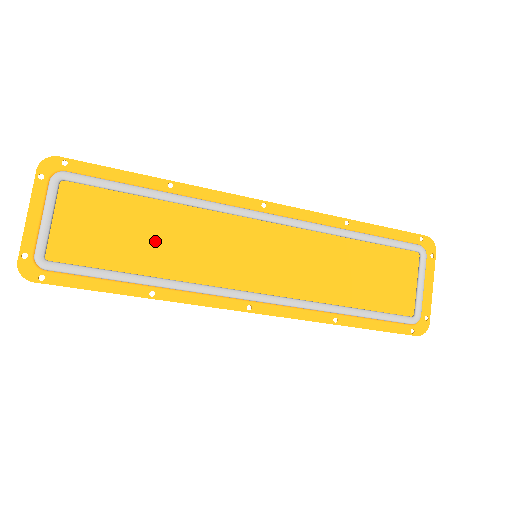
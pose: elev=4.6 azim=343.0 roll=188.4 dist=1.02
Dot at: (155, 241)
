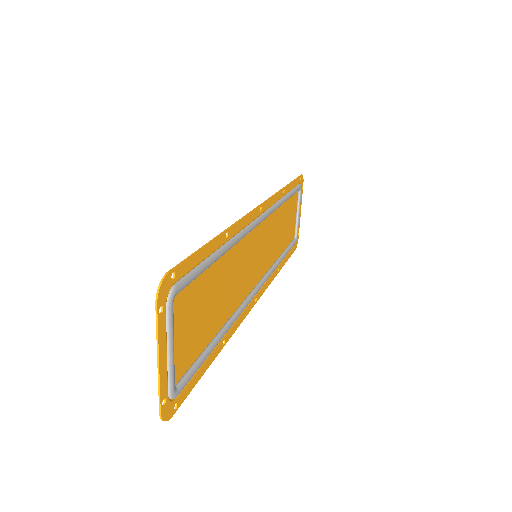
Dot at: (220, 296)
